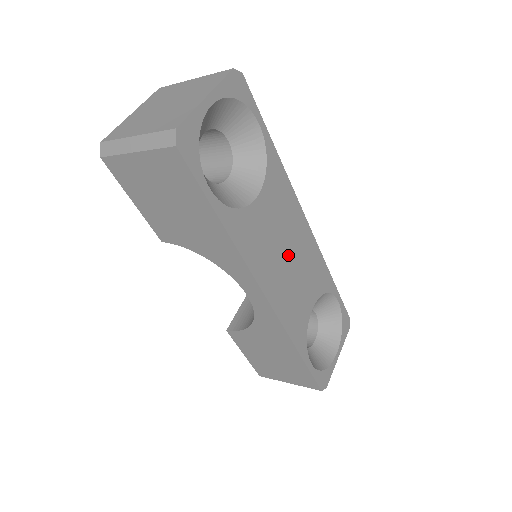
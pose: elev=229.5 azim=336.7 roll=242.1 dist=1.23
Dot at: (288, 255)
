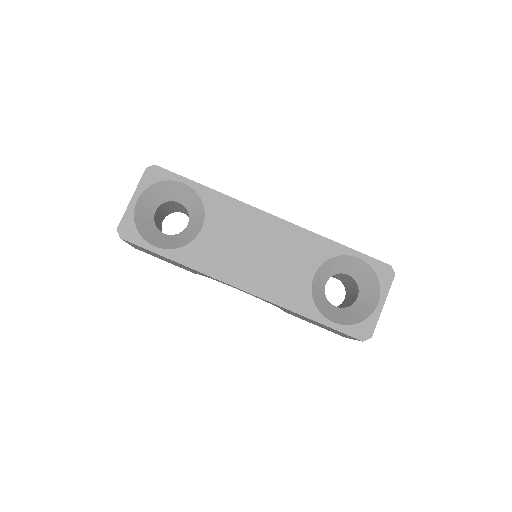
Dot at: (257, 251)
